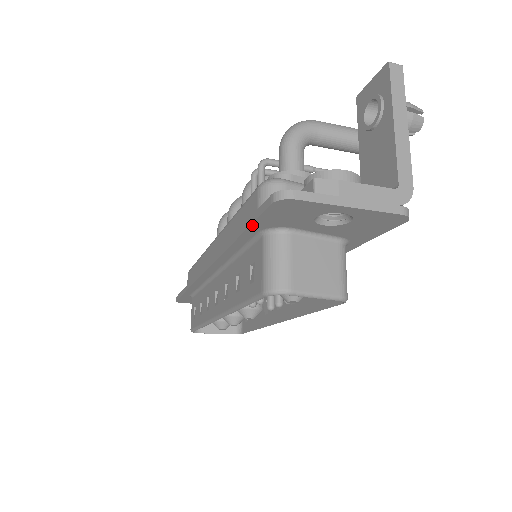
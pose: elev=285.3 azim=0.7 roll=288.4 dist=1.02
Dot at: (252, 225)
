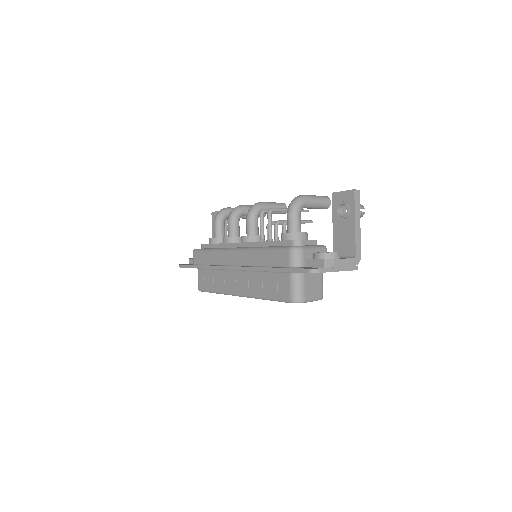
Dot at: occluded
